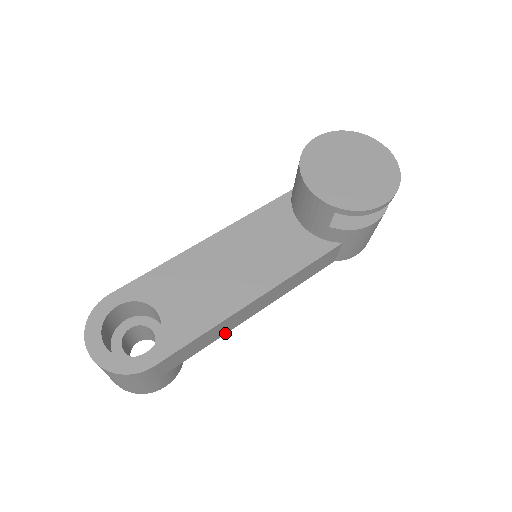
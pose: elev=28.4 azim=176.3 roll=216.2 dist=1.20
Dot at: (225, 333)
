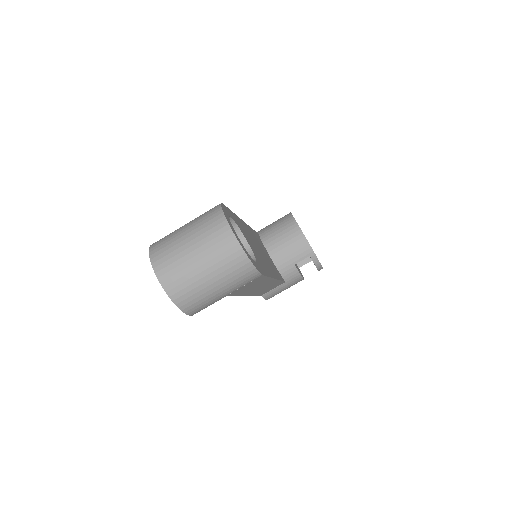
Dot at: occluded
